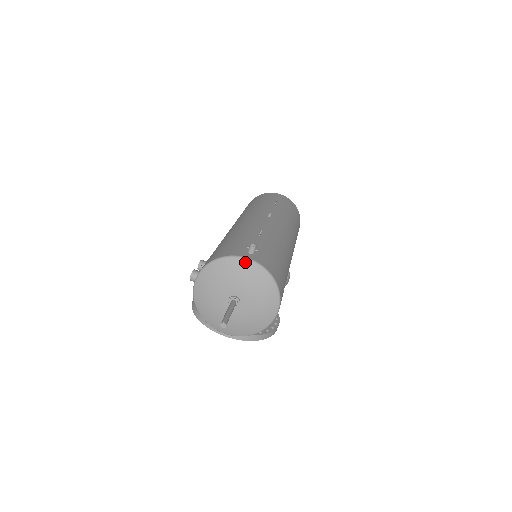
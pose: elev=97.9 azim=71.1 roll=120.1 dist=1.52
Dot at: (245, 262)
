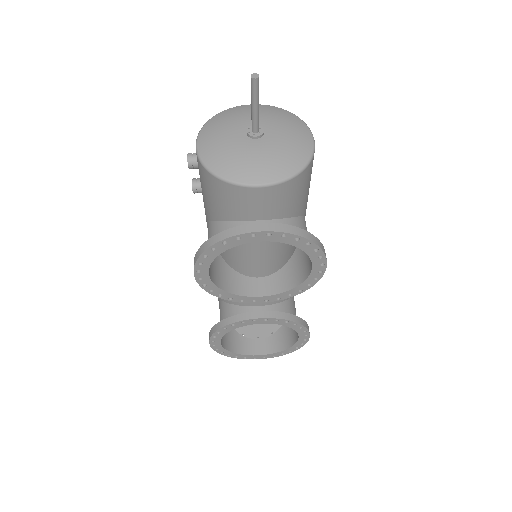
Dot at: (250, 105)
